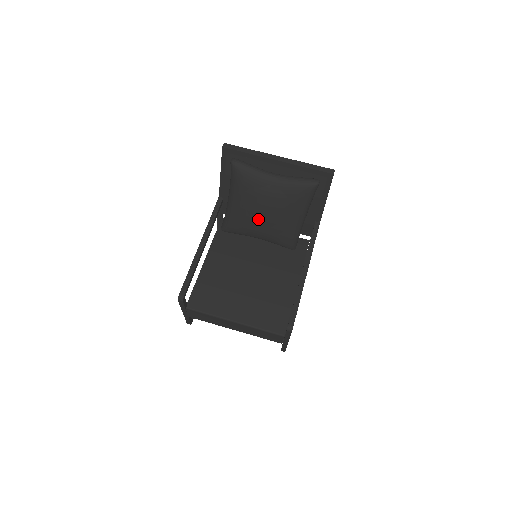
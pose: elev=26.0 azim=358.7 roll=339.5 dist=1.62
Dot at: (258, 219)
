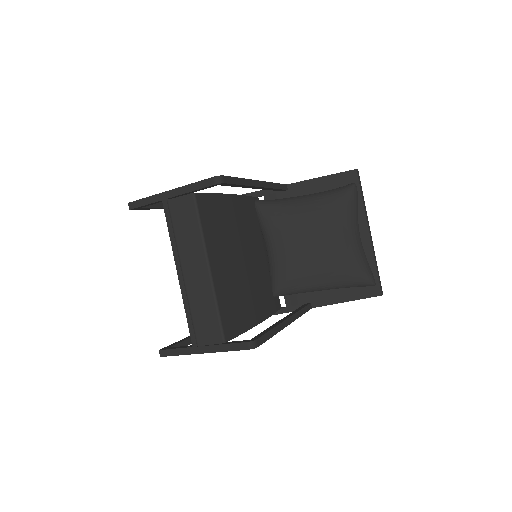
Dot at: (303, 239)
